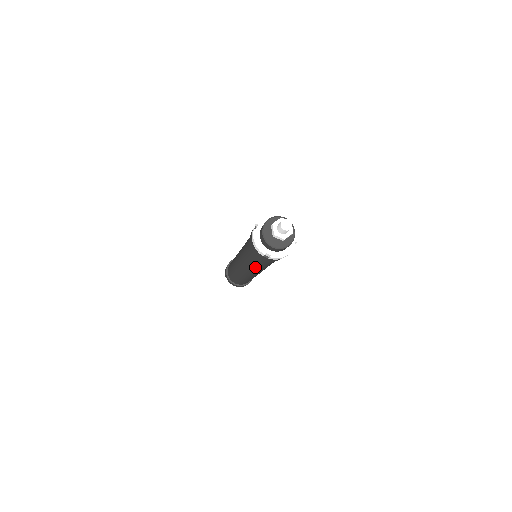
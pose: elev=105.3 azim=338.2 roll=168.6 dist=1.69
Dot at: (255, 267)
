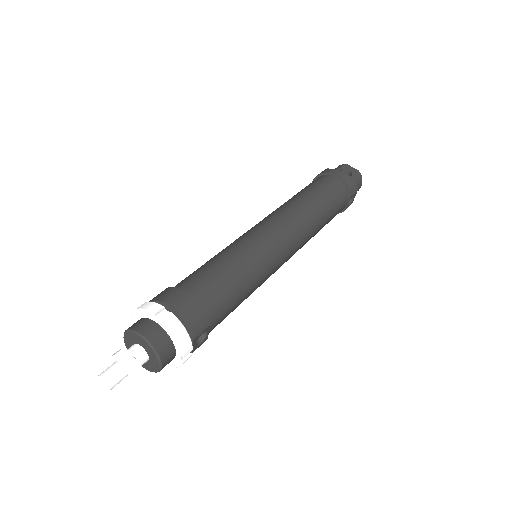
Dot at: occluded
